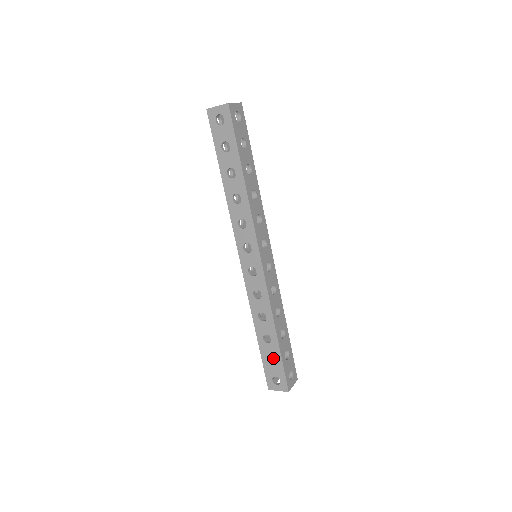
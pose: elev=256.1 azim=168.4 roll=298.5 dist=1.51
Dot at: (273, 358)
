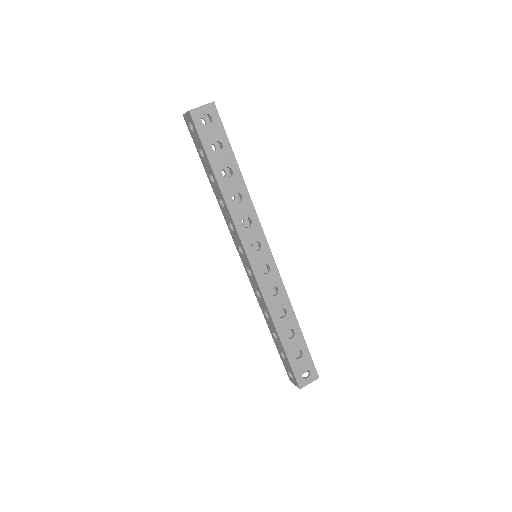
Dot at: occluded
